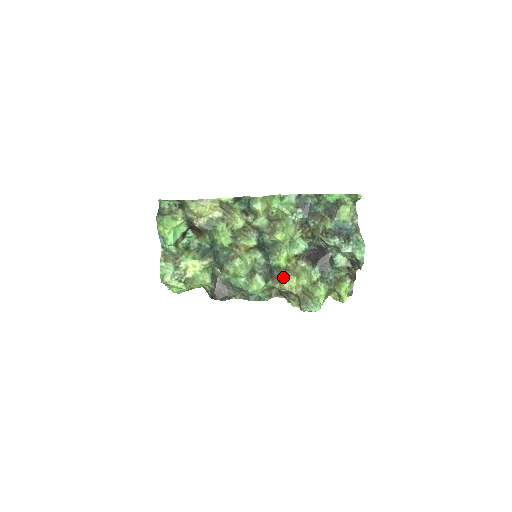
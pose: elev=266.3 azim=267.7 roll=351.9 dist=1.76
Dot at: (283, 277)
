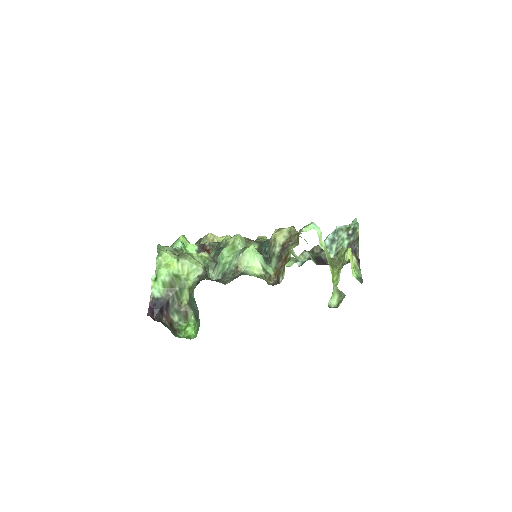
Dot at: occluded
